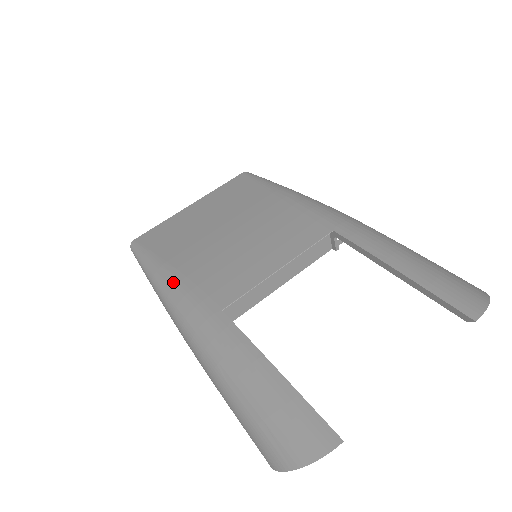
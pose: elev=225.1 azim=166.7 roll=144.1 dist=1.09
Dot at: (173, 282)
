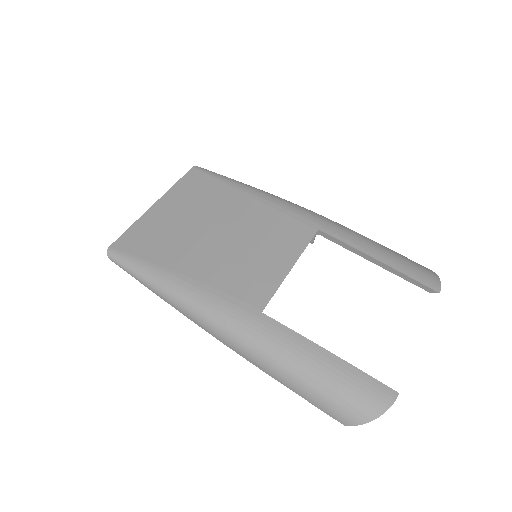
Dot at: (194, 291)
